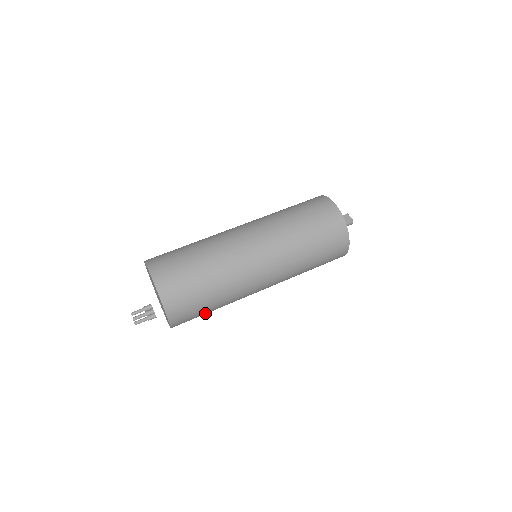
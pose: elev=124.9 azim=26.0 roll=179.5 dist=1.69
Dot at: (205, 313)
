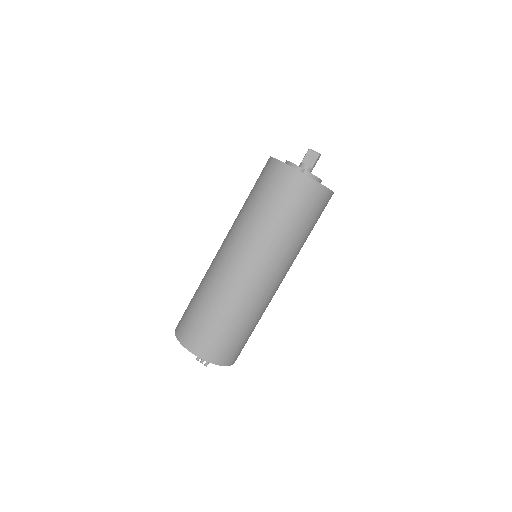
Dot at: occluded
